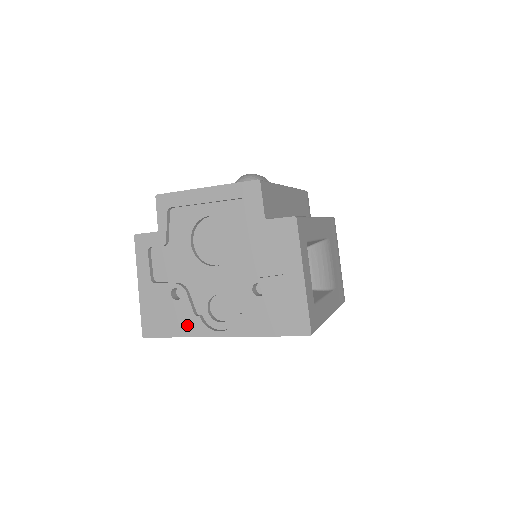
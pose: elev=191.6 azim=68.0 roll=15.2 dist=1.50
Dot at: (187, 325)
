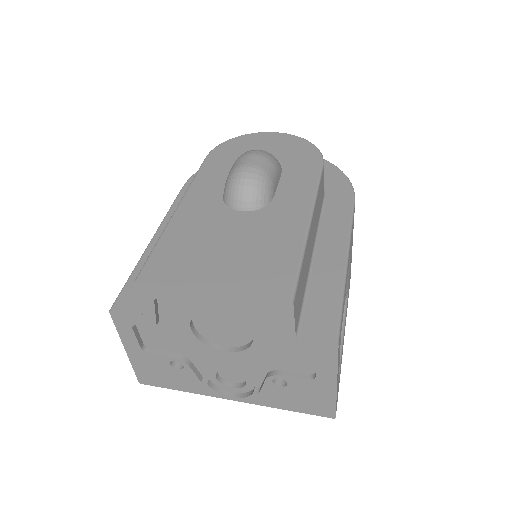
Dot at: (193, 387)
